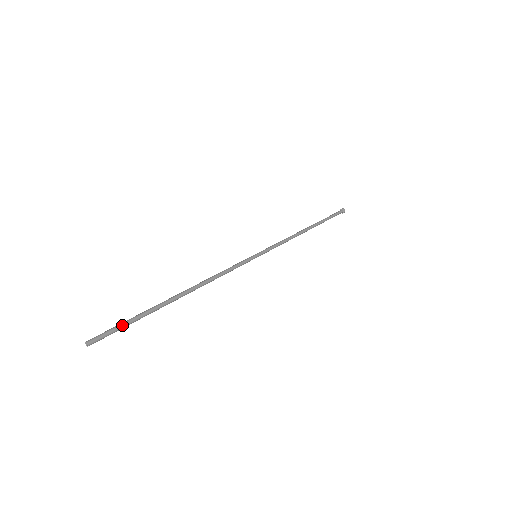
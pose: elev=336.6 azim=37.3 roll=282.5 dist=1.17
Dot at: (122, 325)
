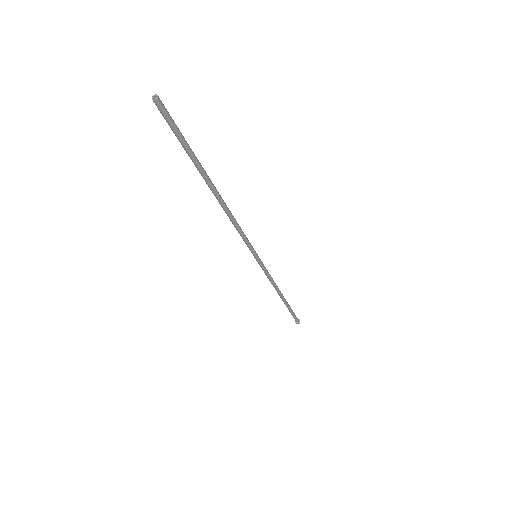
Dot at: (180, 132)
